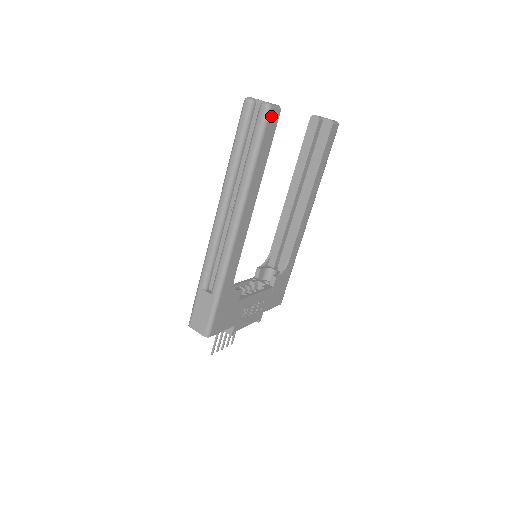
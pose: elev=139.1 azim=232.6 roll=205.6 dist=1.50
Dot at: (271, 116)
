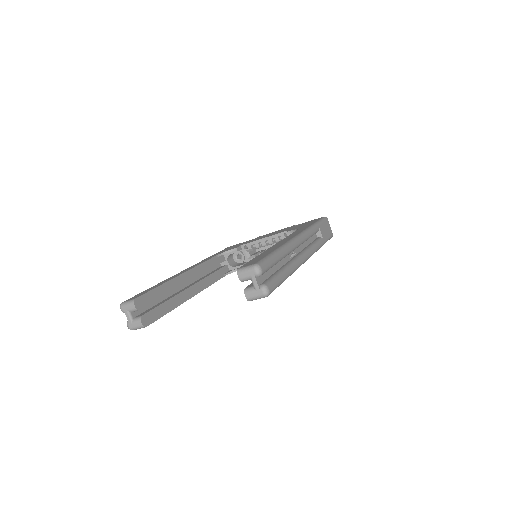
Dot at: occluded
